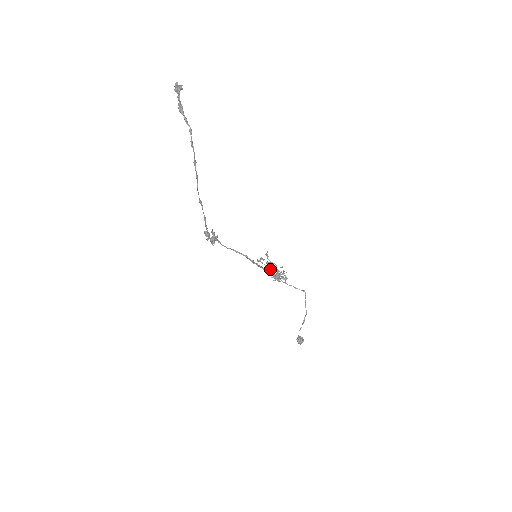
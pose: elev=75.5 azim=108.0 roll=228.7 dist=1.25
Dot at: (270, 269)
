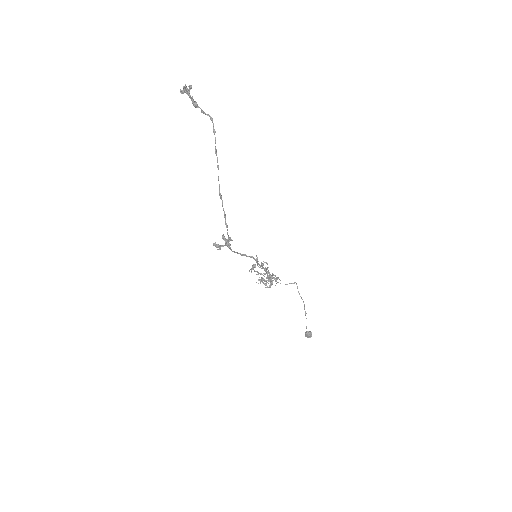
Dot at: occluded
